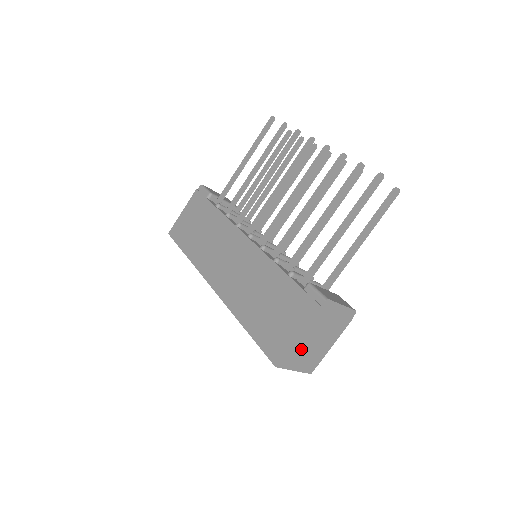
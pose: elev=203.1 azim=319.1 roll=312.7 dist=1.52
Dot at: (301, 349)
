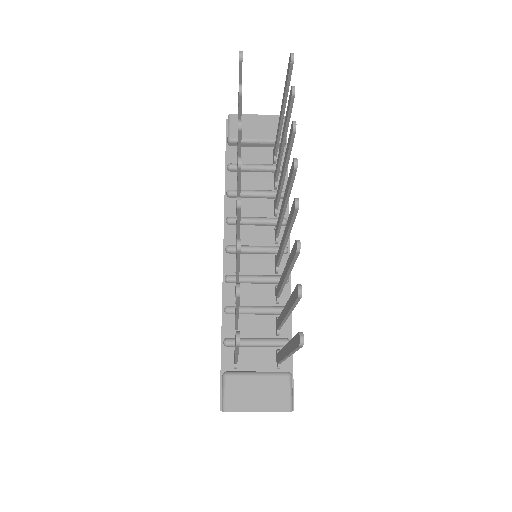
Dot at: occluded
